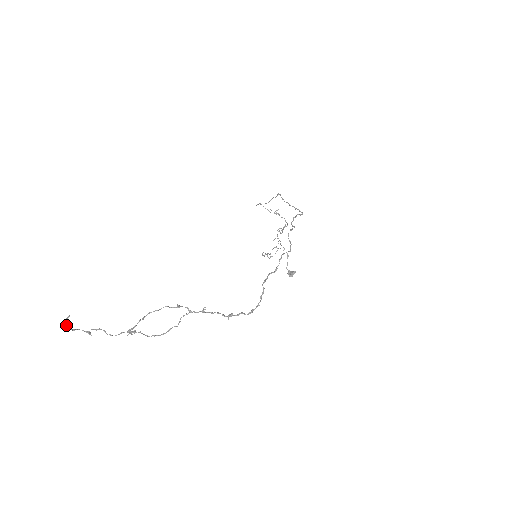
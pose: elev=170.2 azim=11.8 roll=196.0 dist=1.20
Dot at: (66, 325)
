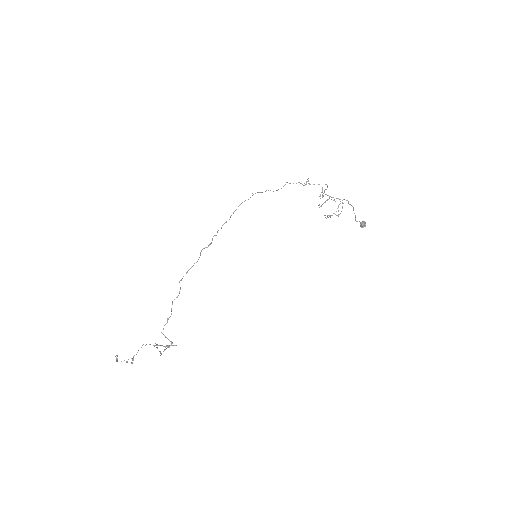
Dot at: (116, 361)
